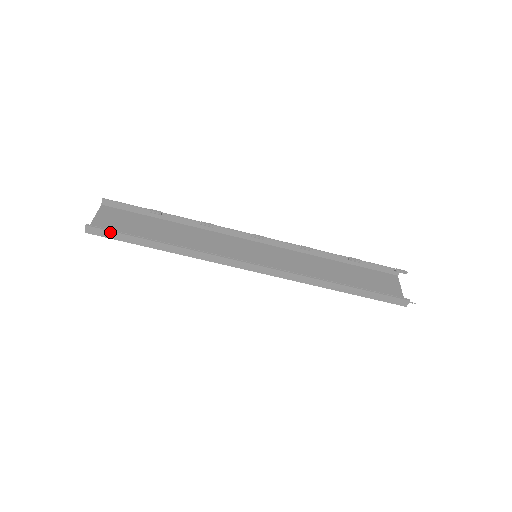
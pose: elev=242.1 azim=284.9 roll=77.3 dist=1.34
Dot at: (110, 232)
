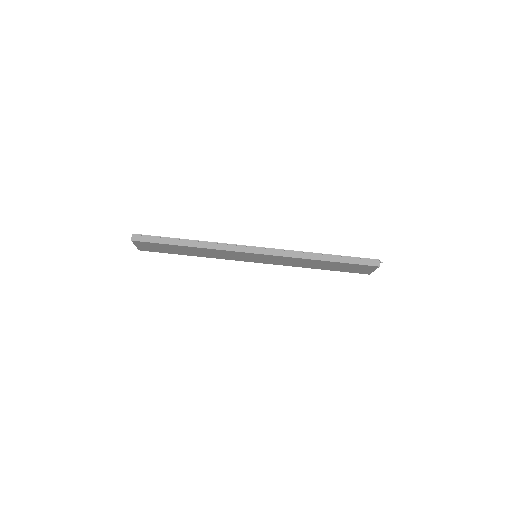
Dot at: (149, 237)
